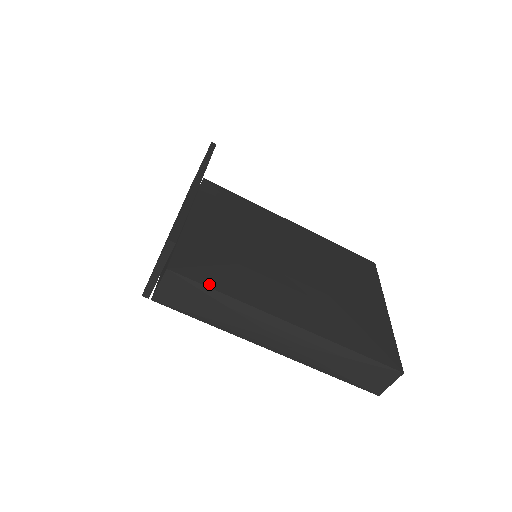
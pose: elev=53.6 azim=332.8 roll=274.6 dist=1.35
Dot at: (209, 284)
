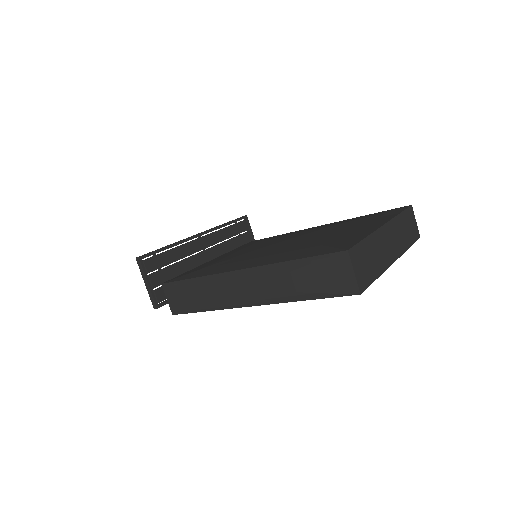
Dot at: (185, 278)
